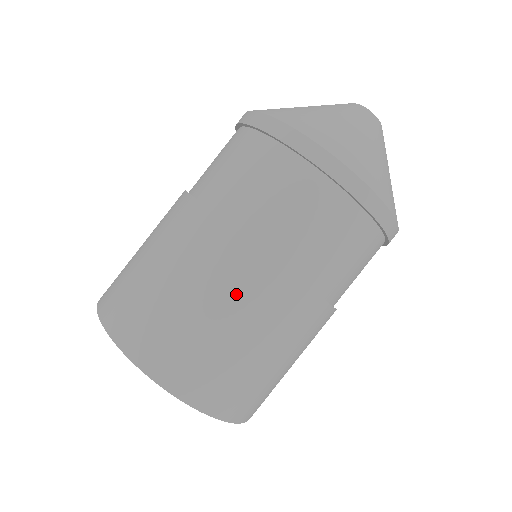
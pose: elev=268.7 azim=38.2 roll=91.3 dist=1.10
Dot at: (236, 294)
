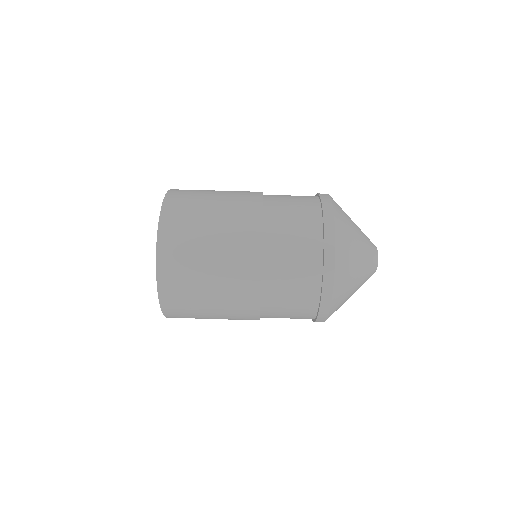
Dot at: (231, 307)
